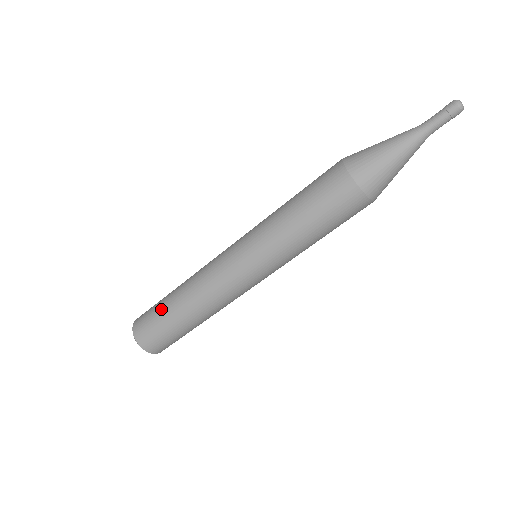
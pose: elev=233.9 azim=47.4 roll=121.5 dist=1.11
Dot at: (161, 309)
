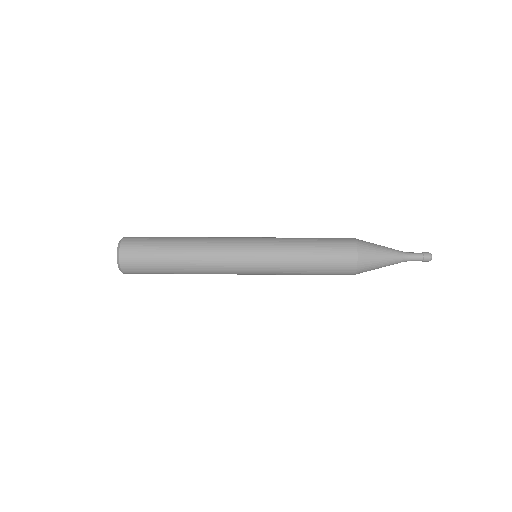
Dot at: (162, 237)
